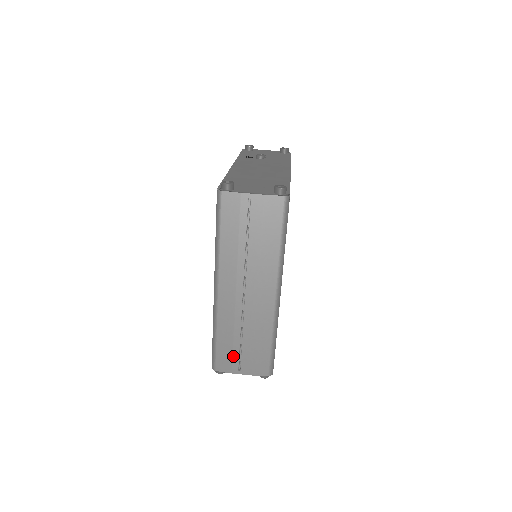
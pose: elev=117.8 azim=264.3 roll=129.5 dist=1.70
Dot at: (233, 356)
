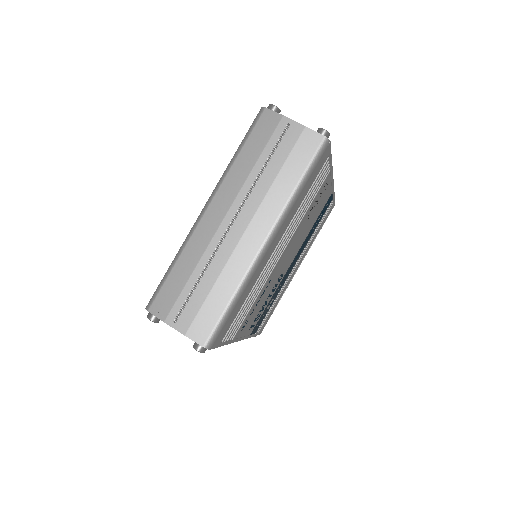
Dot at: (178, 299)
